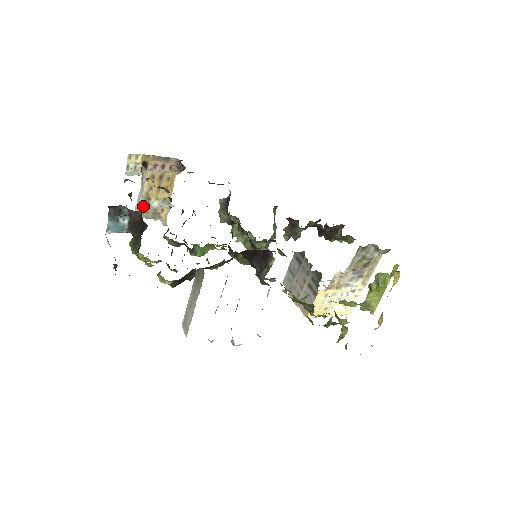
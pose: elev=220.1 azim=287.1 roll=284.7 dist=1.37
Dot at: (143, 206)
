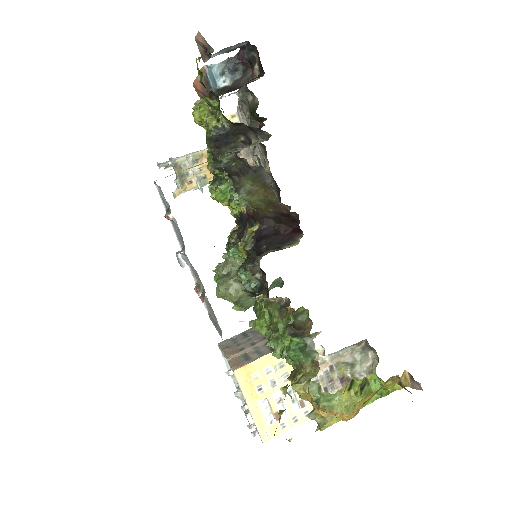
Dot at: (186, 159)
